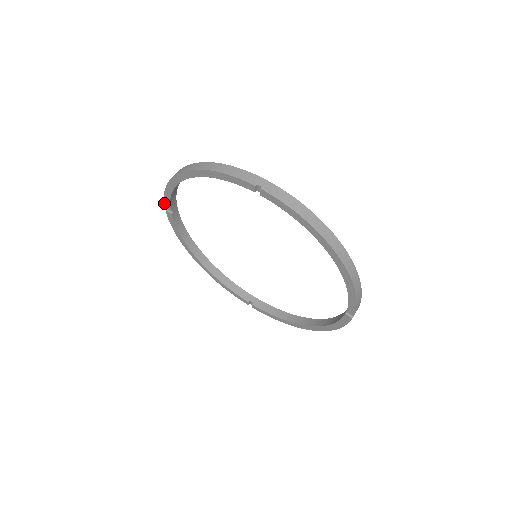
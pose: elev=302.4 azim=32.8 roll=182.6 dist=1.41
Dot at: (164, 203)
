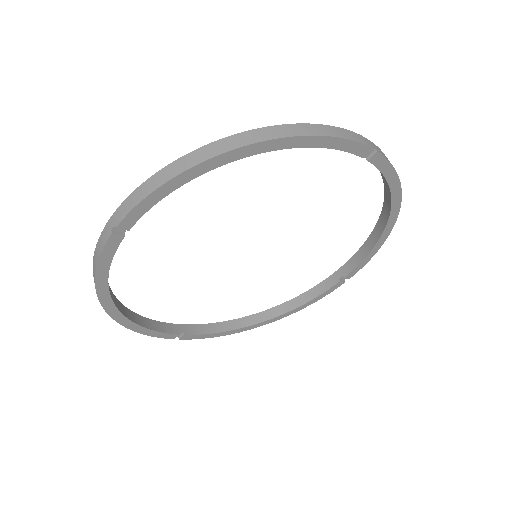
Dot at: occluded
